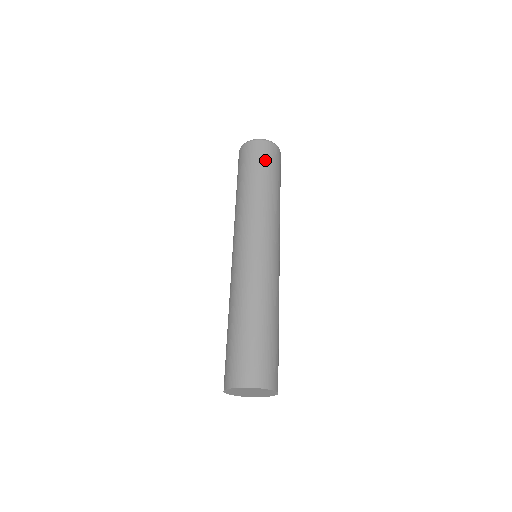
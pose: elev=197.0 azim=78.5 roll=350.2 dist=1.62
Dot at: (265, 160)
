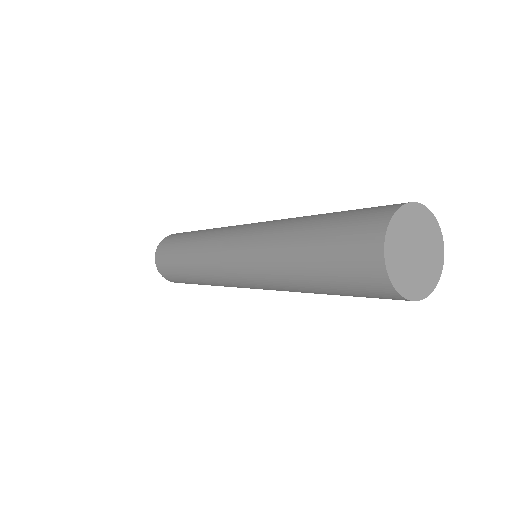
Dot at: occluded
